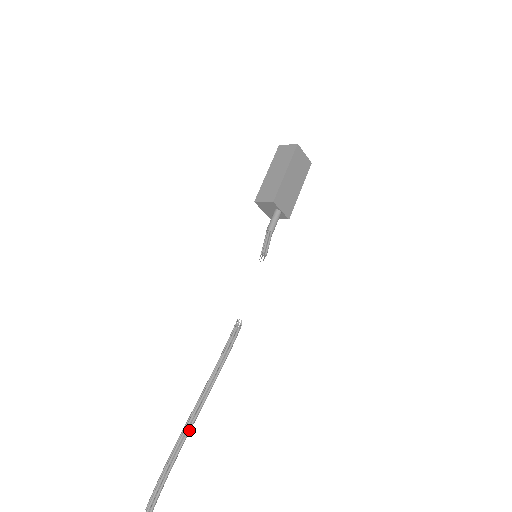
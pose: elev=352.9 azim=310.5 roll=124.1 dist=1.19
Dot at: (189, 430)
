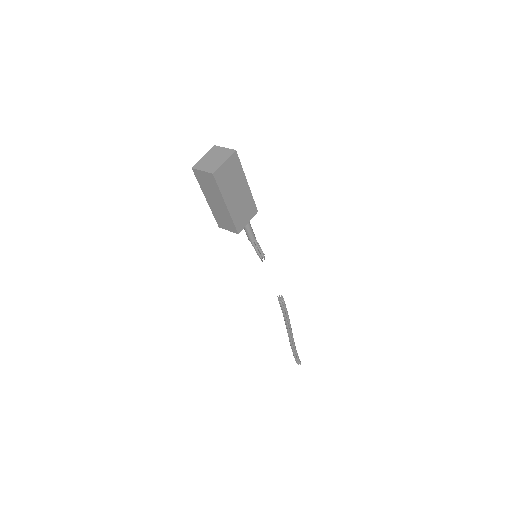
Dot at: (293, 341)
